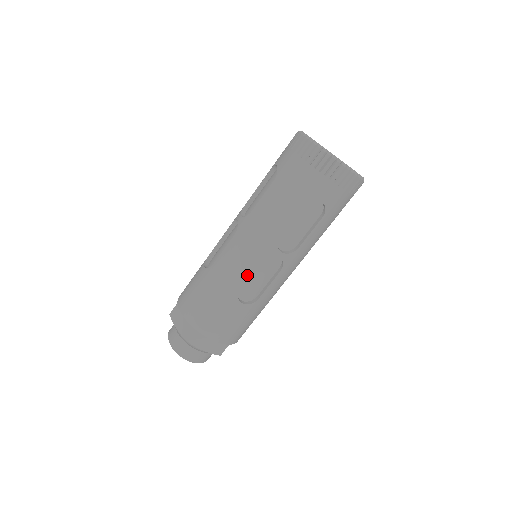
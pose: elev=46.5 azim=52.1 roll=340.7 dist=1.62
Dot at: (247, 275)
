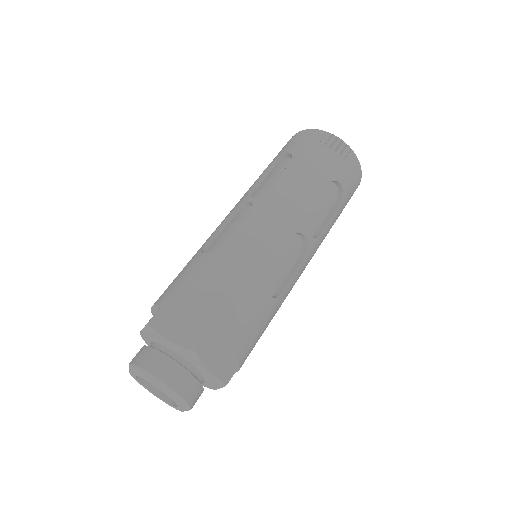
Dot at: (276, 254)
